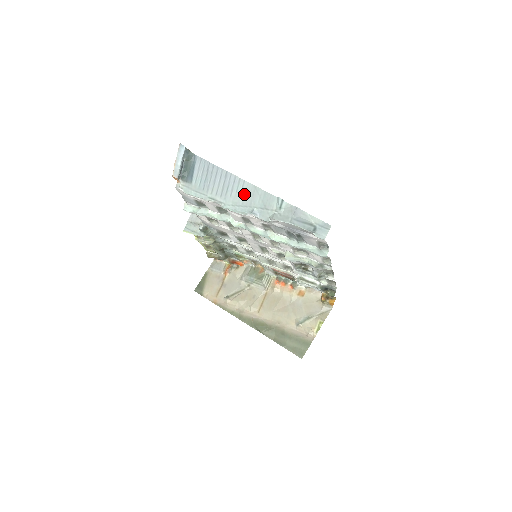
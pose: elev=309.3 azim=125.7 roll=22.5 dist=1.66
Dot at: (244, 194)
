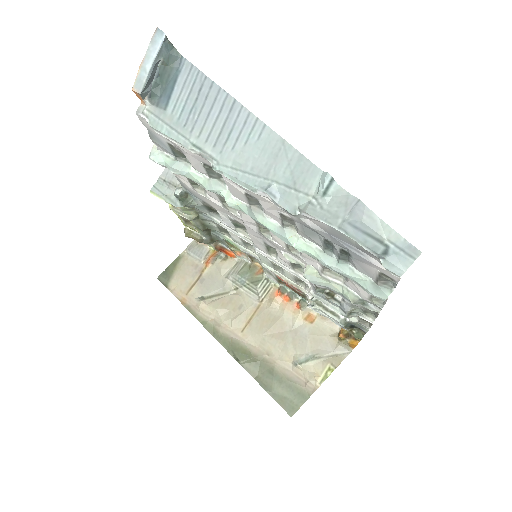
Dot at: (259, 151)
